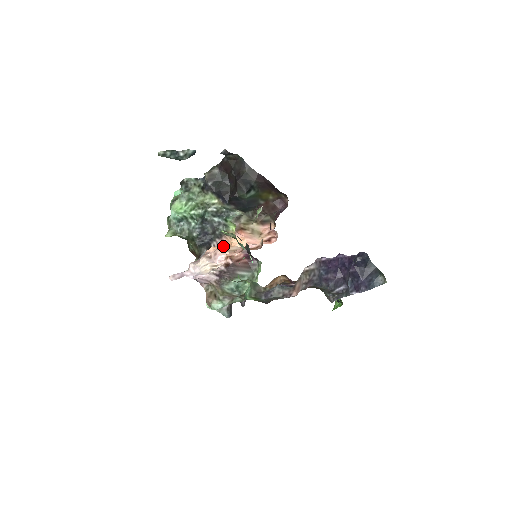
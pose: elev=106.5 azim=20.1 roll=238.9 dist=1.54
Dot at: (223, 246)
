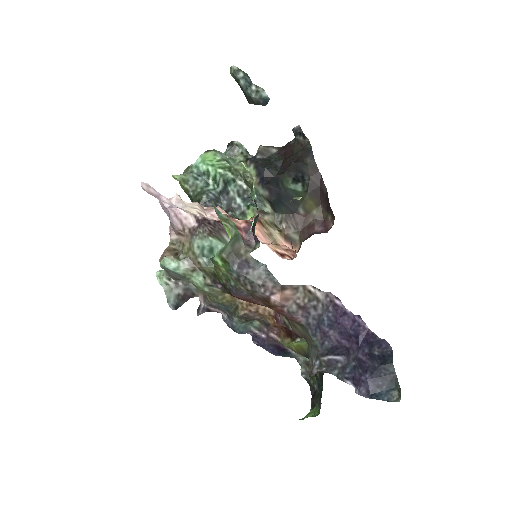
Dot at: occluded
